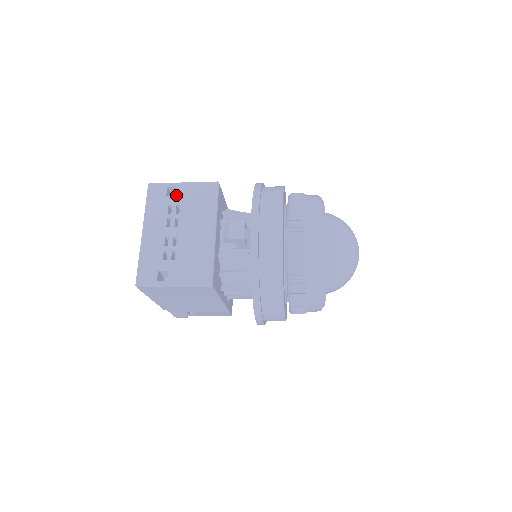
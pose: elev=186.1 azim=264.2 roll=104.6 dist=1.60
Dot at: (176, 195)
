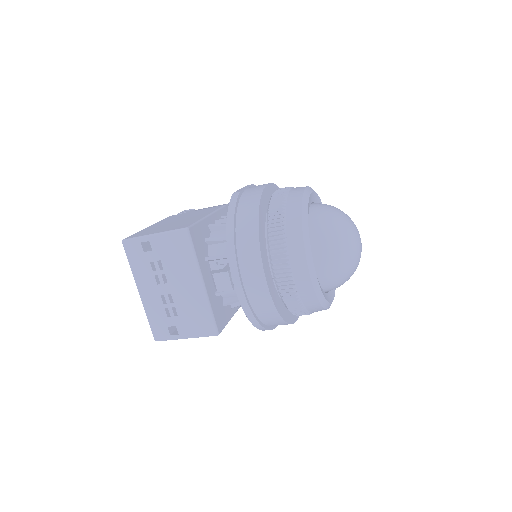
Dot at: (152, 250)
